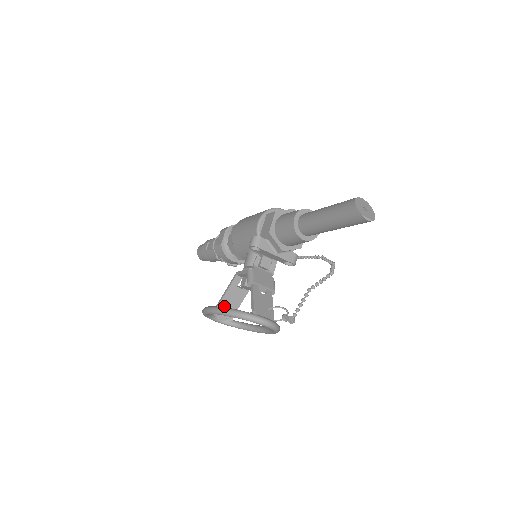
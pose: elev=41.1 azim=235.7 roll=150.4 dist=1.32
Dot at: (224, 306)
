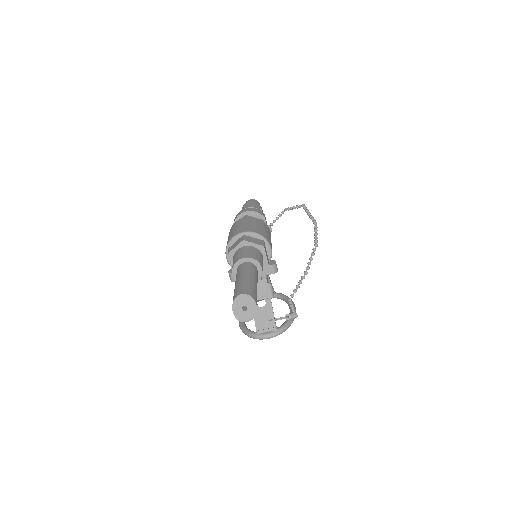
Dot at: occluded
